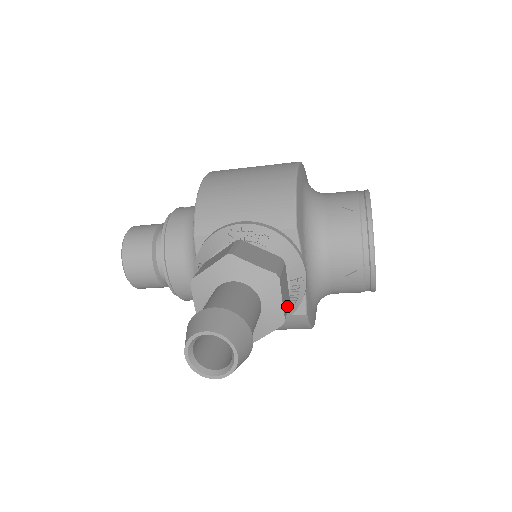
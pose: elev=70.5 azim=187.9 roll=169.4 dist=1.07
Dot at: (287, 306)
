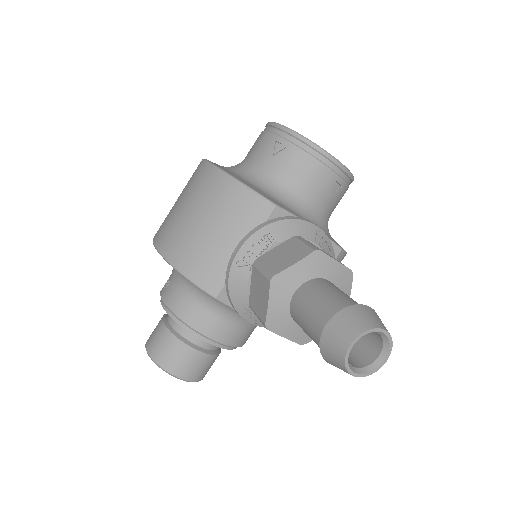
Dot at: occluded
